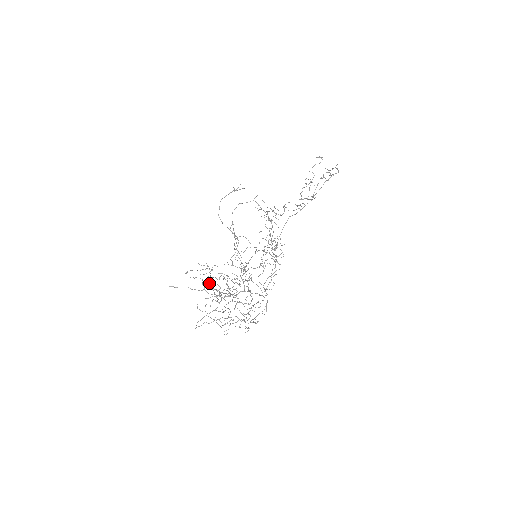
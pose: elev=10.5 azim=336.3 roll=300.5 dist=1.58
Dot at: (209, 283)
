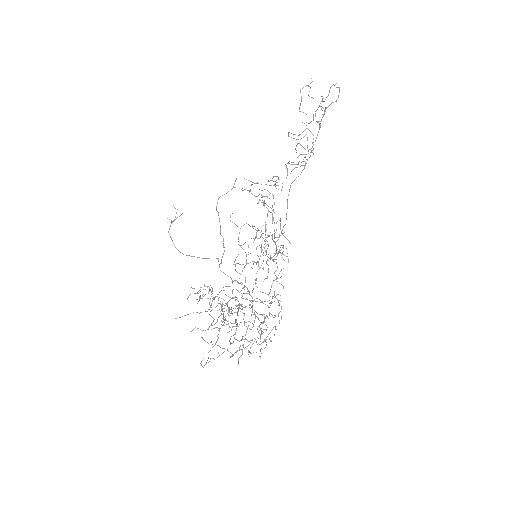
Dot at: (218, 299)
